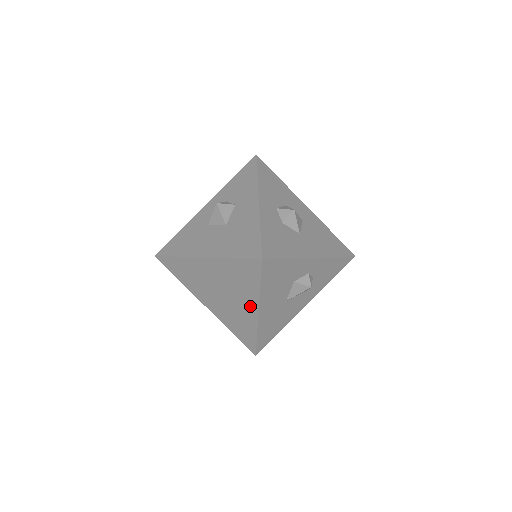
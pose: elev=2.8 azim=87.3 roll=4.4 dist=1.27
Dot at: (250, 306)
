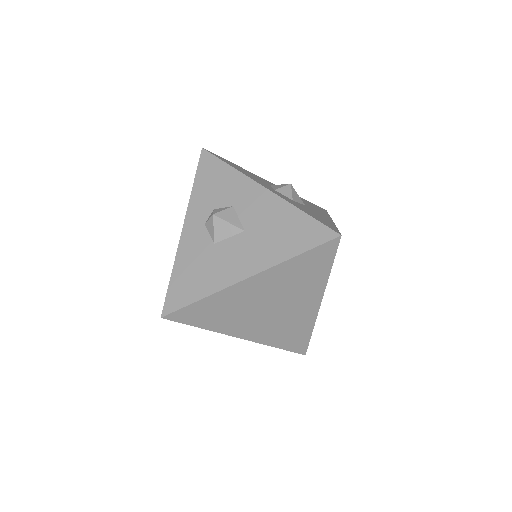
Dot at: (311, 301)
